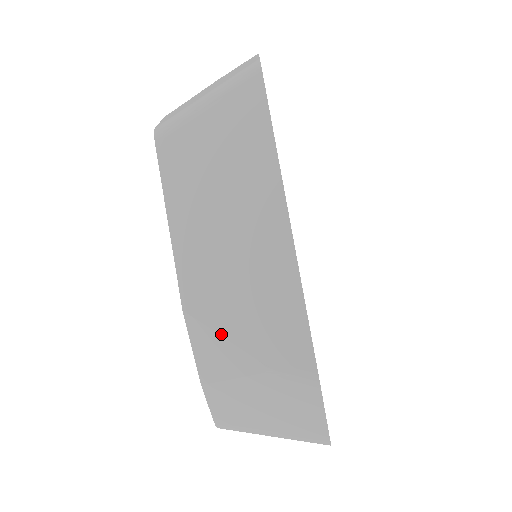
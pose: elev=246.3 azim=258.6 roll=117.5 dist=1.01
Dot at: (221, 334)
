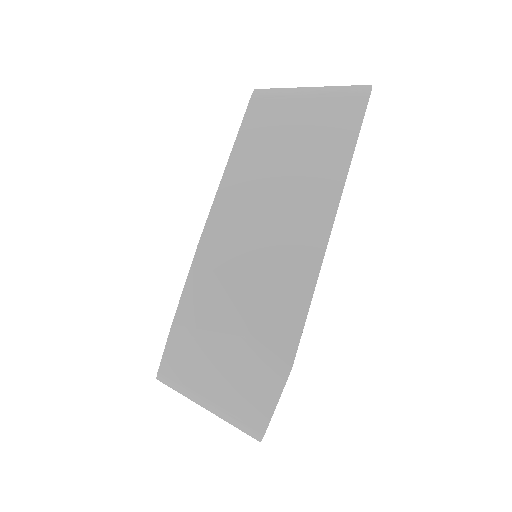
Dot at: (222, 283)
